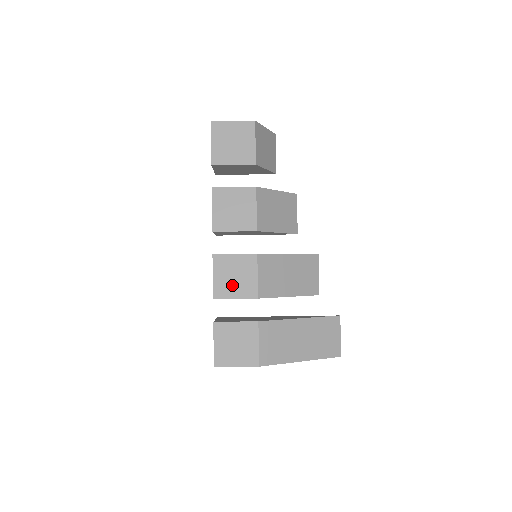
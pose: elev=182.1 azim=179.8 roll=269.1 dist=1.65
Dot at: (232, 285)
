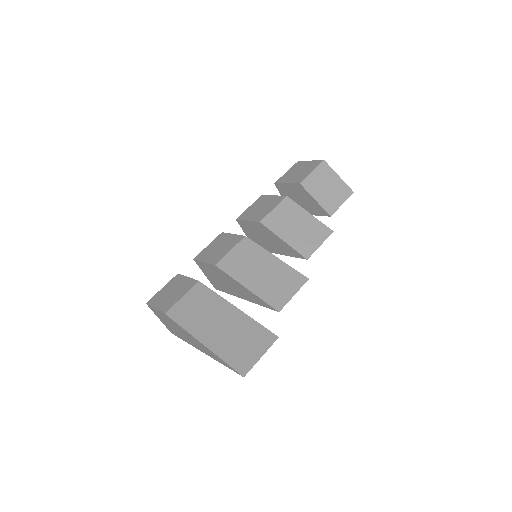
Dot at: (211, 253)
